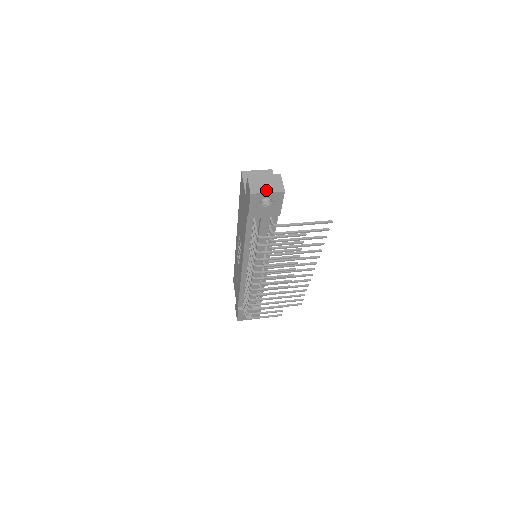
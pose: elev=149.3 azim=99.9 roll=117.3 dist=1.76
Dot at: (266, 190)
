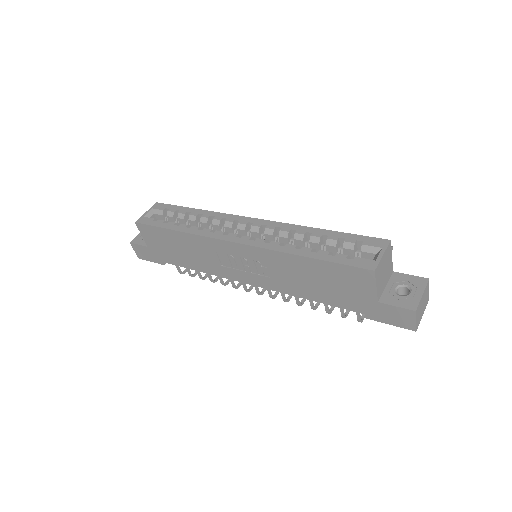
Dot at: occluded
